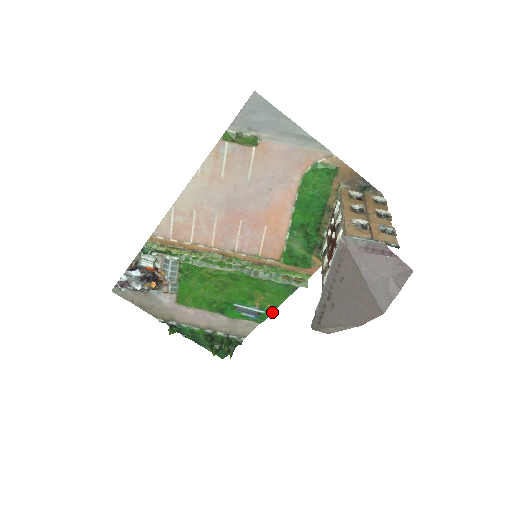
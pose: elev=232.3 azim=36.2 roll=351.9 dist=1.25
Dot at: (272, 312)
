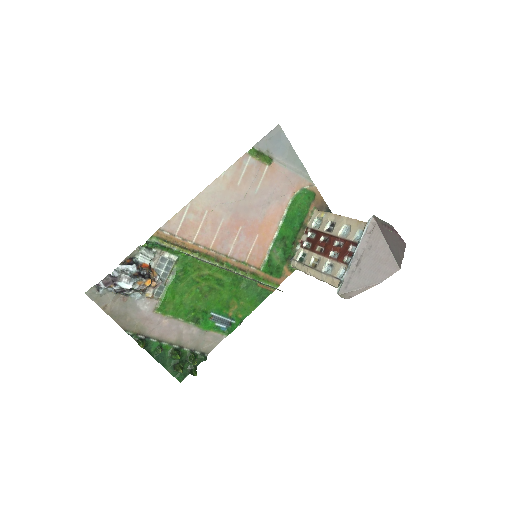
Dot at: (241, 322)
